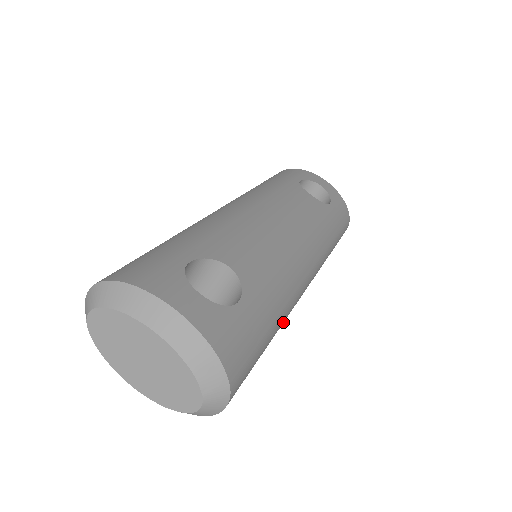
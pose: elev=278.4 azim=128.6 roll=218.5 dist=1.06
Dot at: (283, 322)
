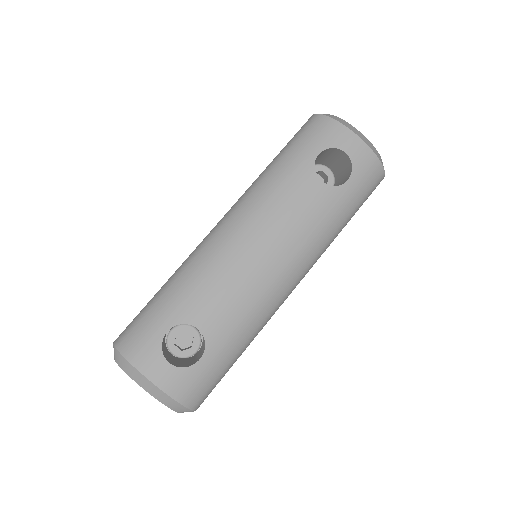
Dot at: (256, 335)
